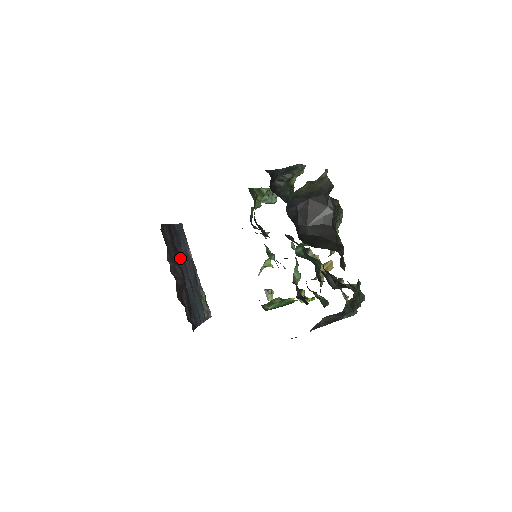
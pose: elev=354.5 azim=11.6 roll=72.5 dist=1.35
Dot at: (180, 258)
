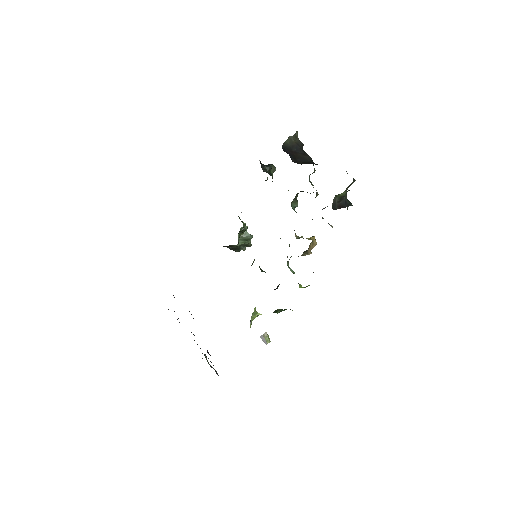
Dot at: occluded
